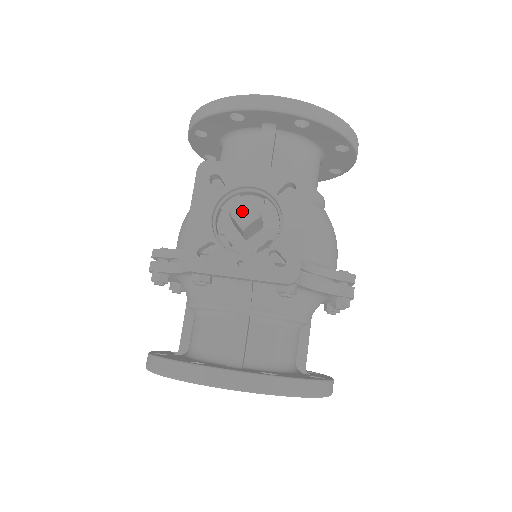
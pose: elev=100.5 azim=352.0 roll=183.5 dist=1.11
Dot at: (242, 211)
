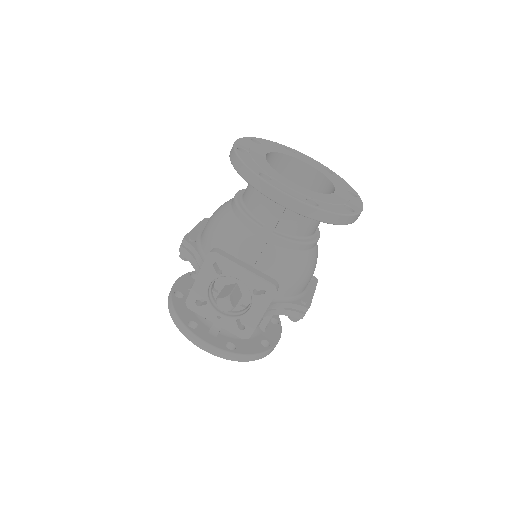
Dot at: (223, 303)
